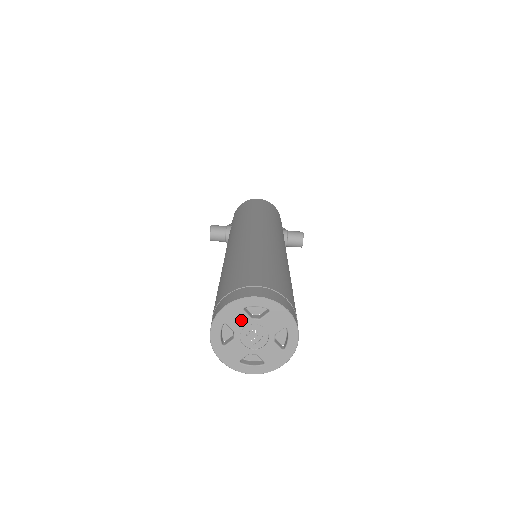
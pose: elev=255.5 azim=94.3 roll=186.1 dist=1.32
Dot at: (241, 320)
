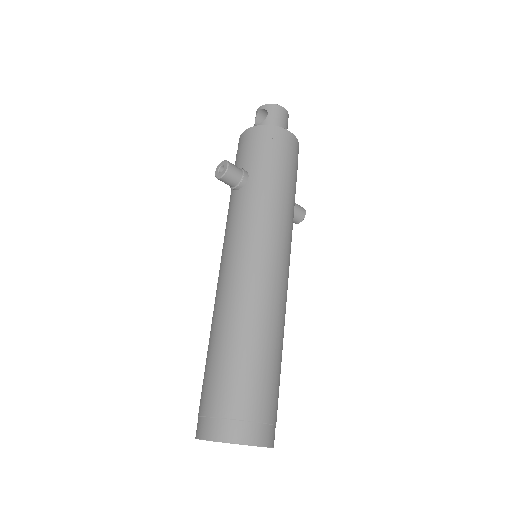
Dot at: occluded
